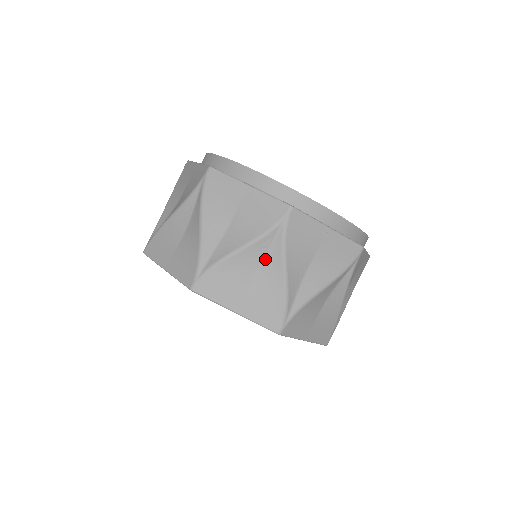
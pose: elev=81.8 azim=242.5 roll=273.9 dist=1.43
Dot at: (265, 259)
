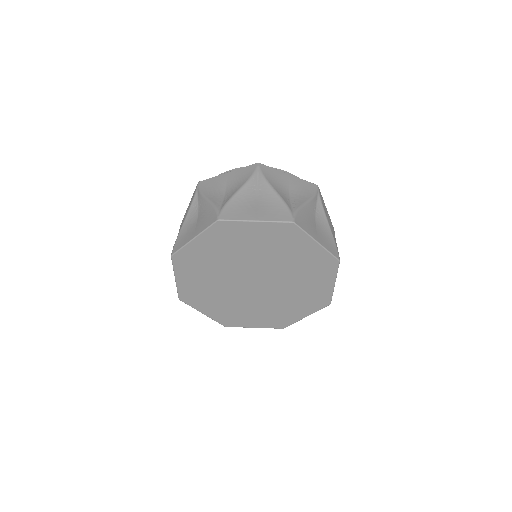
Dot at: (258, 191)
